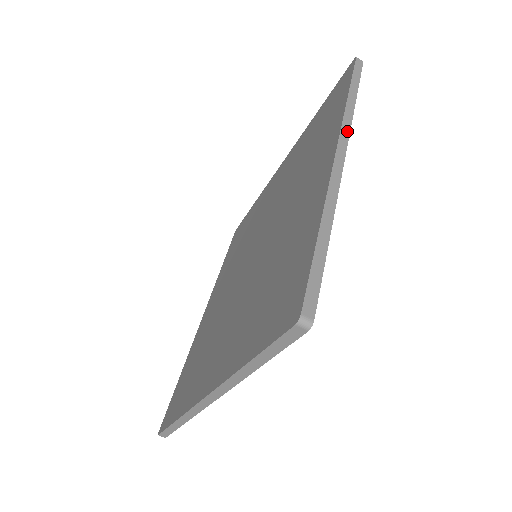
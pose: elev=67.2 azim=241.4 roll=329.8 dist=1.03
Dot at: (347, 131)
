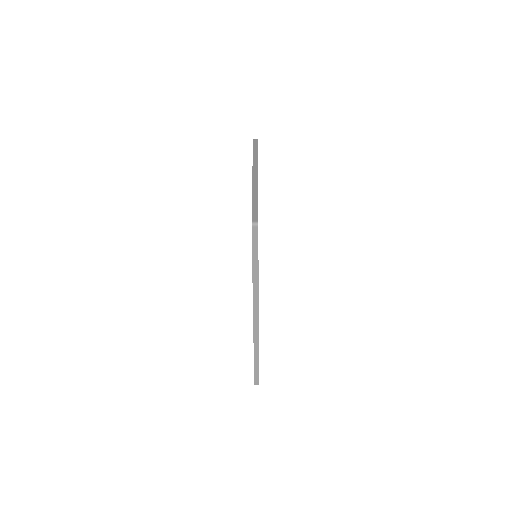
Dot at: (257, 300)
